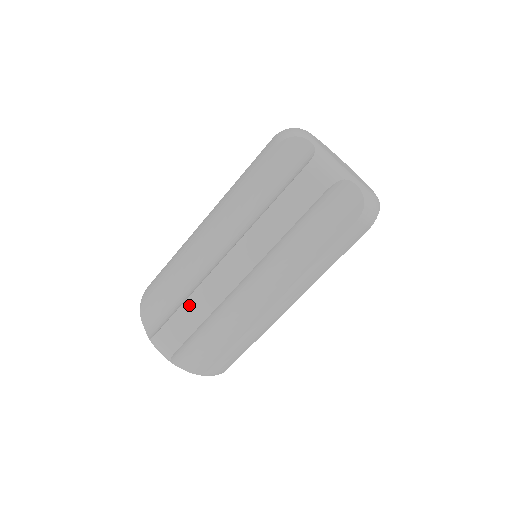
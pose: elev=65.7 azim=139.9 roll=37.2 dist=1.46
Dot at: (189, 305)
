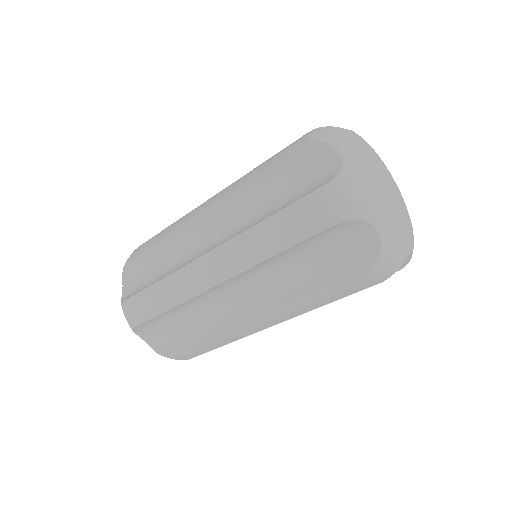
Dot at: (206, 343)
